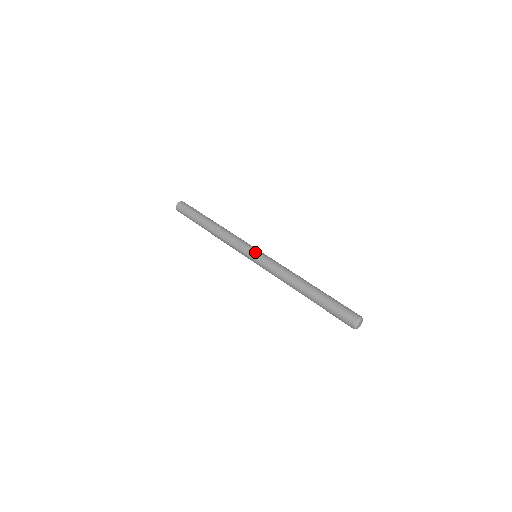
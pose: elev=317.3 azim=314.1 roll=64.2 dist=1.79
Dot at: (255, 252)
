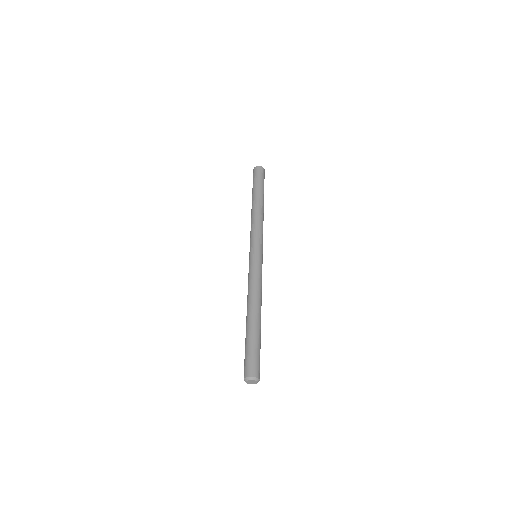
Dot at: (252, 253)
